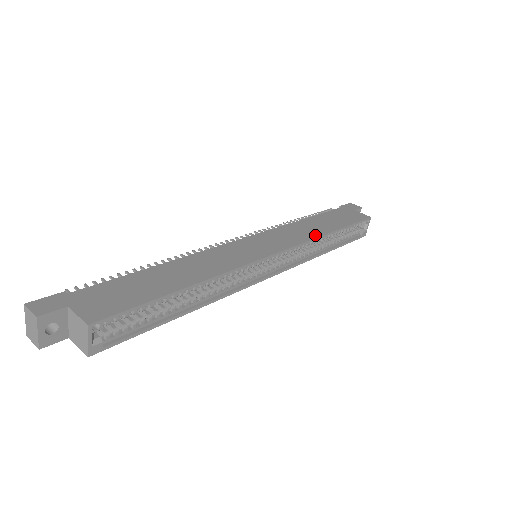
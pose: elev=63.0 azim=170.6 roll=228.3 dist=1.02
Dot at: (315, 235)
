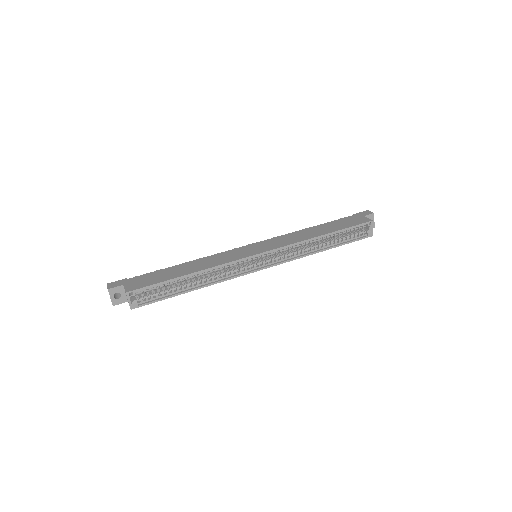
Dot at: (304, 239)
